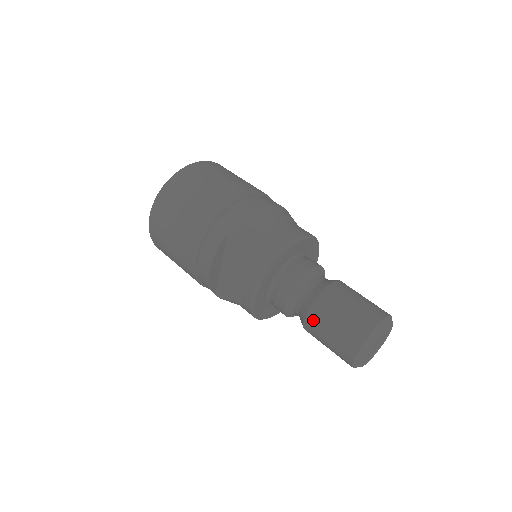
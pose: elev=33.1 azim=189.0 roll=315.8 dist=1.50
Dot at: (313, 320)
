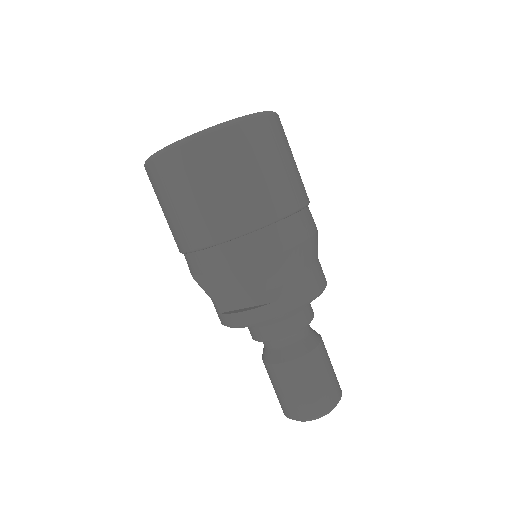
Dot at: (284, 372)
